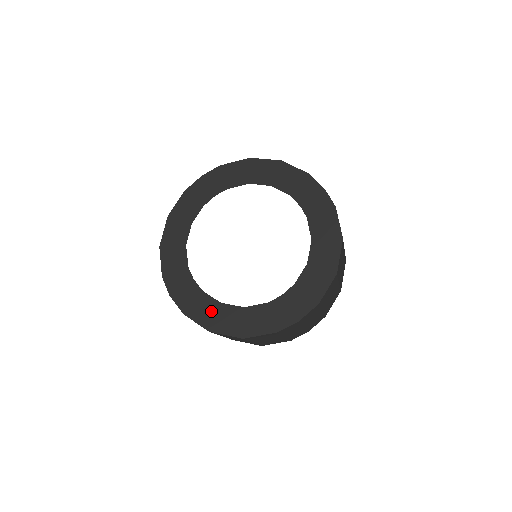
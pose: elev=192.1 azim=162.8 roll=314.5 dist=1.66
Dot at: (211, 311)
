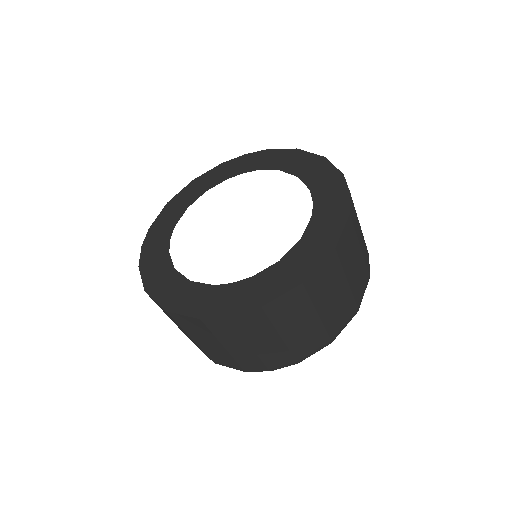
Dot at: (161, 273)
